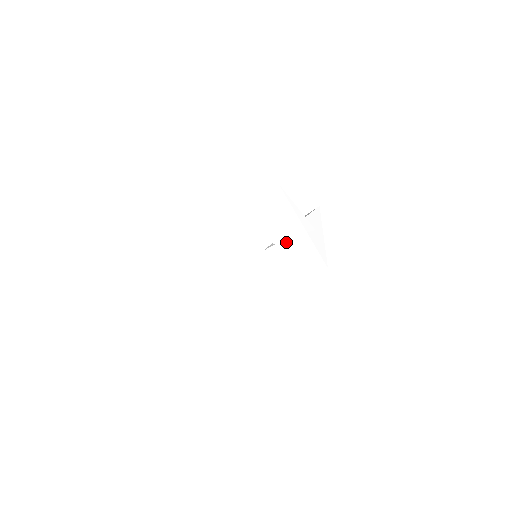
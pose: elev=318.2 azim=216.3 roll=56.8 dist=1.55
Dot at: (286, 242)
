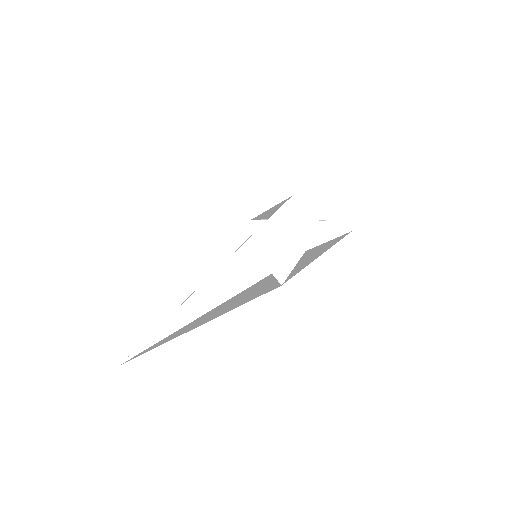
Dot at: occluded
